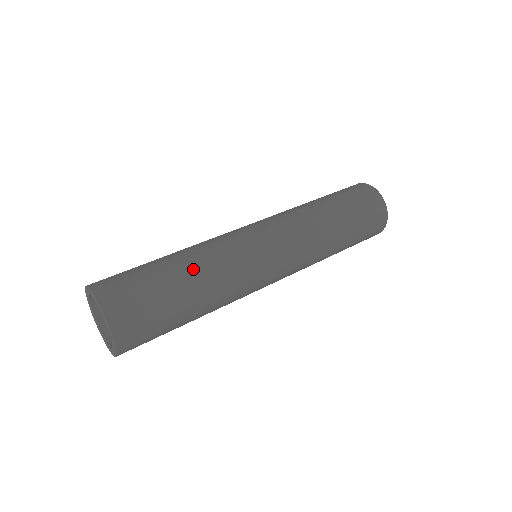
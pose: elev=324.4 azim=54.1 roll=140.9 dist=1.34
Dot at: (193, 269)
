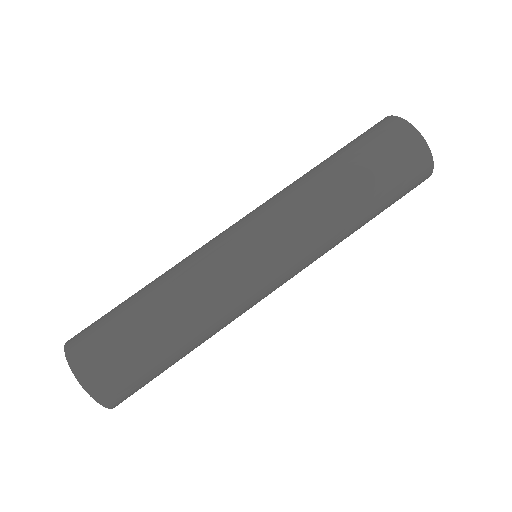
Dot at: (163, 299)
